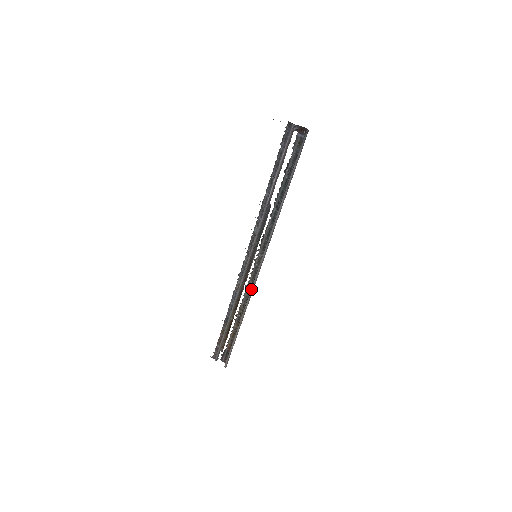
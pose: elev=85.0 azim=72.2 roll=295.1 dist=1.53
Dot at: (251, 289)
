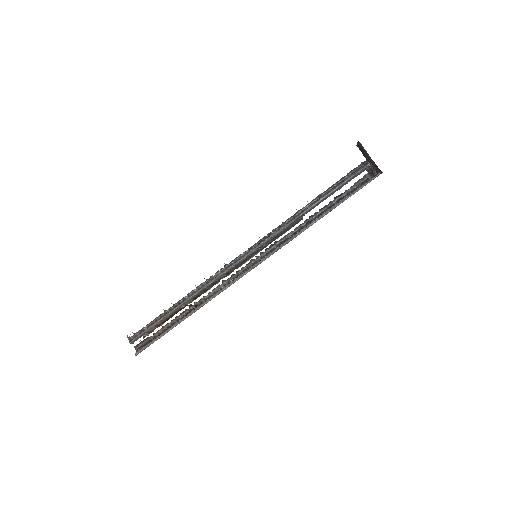
Dot at: (228, 284)
